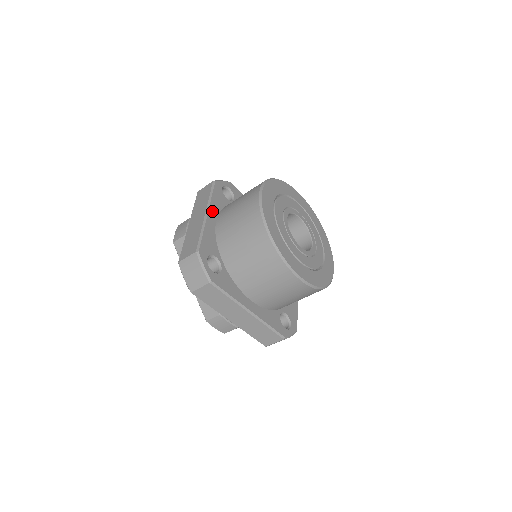
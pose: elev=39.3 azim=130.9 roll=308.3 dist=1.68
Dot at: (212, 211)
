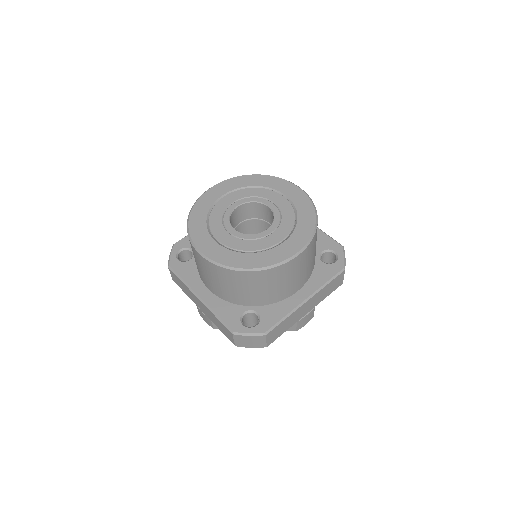
Dot at: occluded
